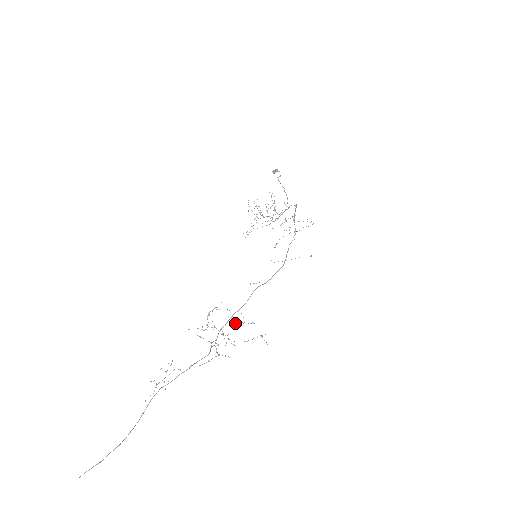
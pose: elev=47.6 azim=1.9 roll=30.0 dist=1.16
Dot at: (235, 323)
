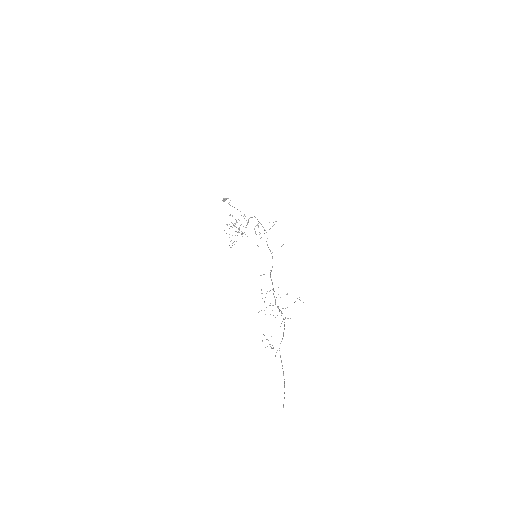
Dot at: occluded
